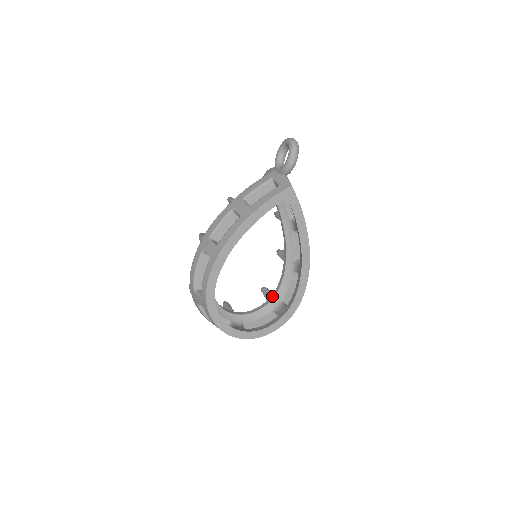
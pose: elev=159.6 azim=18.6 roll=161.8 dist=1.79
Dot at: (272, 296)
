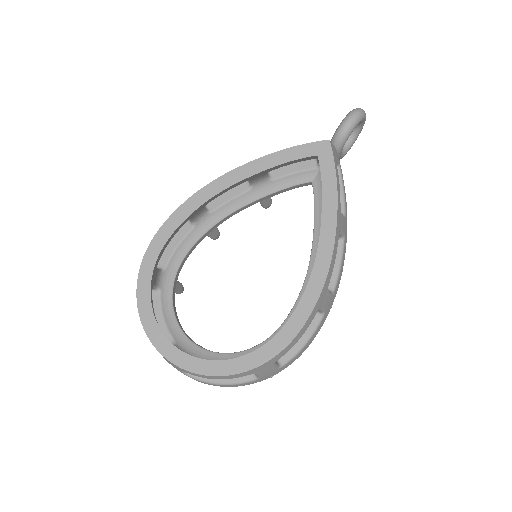
Dot at: (262, 342)
